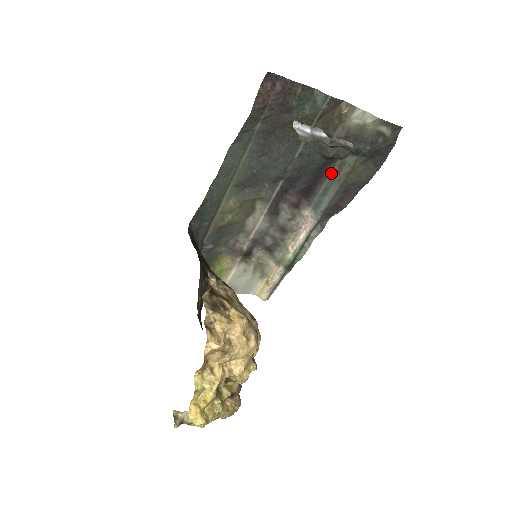
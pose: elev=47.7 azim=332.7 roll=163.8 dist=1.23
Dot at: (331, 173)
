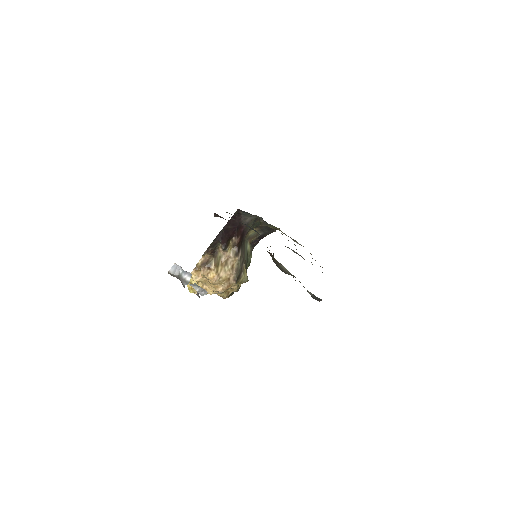
Dot at: occluded
